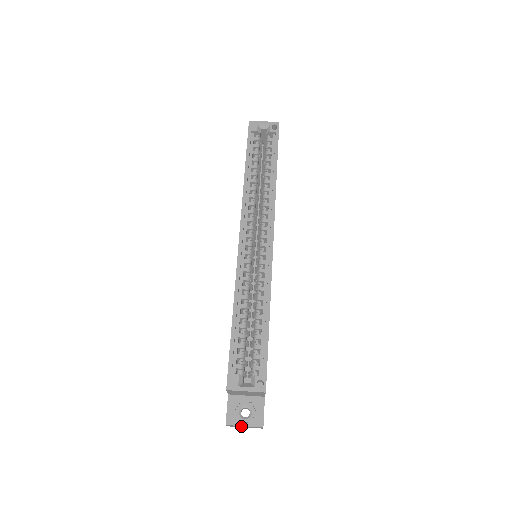
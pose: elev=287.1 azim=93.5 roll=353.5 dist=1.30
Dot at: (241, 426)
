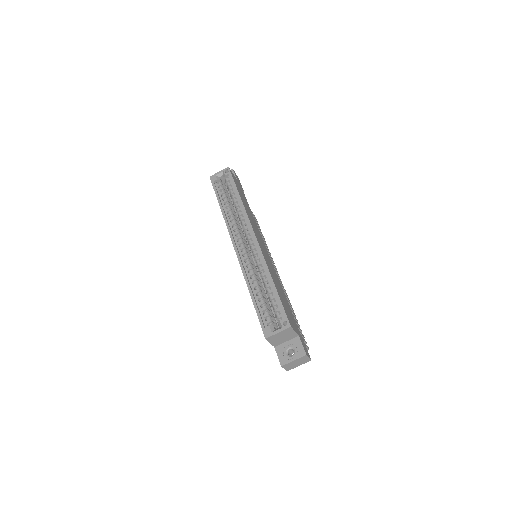
Dot at: (293, 363)
